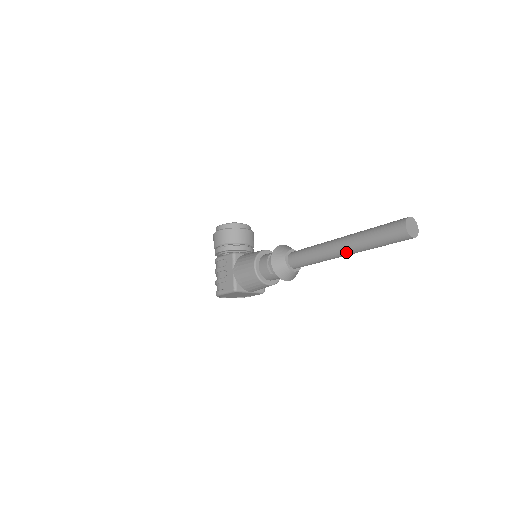
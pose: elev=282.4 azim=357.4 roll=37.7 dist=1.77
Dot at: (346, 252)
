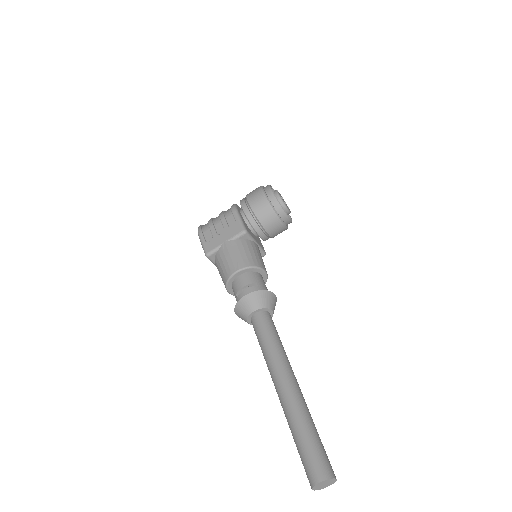
Dot at: (279, 397)
